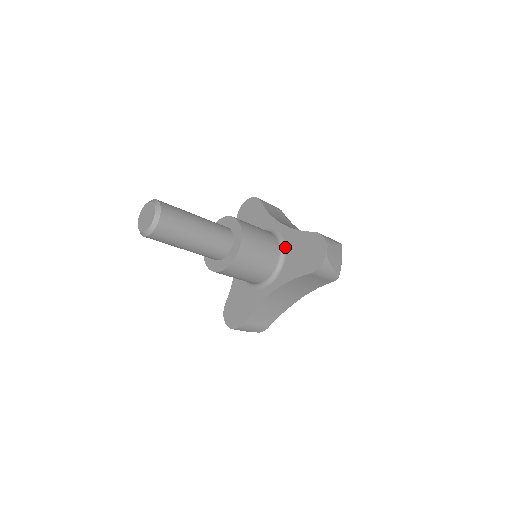
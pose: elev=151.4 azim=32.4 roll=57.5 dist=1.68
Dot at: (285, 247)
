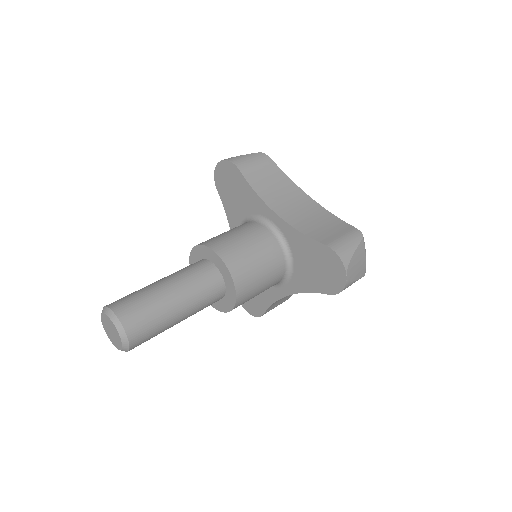
Dot at: (290, 250)
